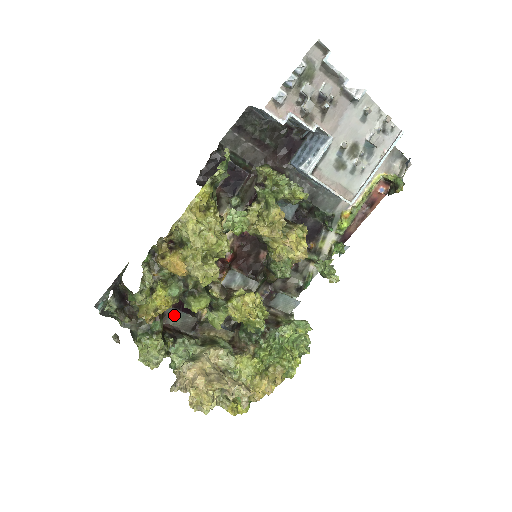
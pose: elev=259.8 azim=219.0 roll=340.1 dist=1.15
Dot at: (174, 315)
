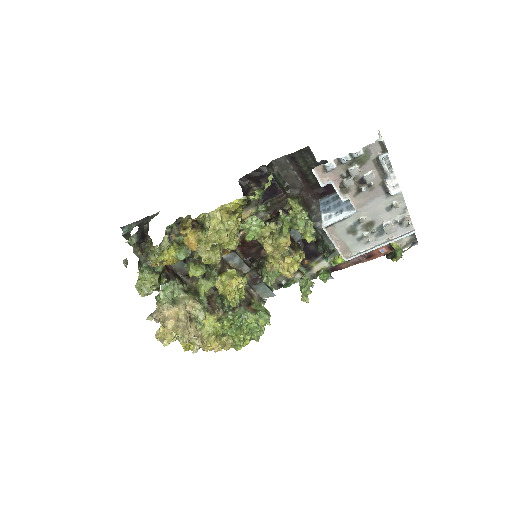
Dot at: occluded
